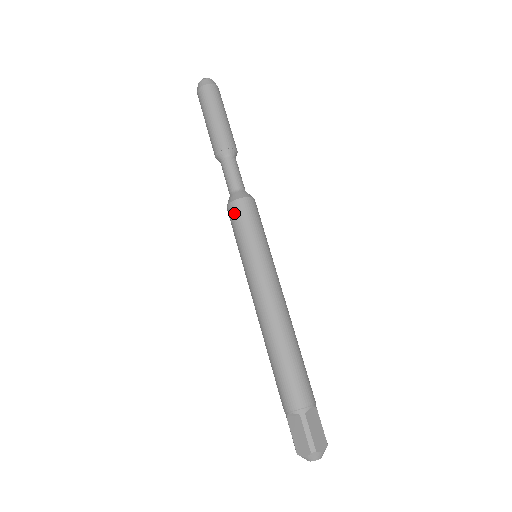
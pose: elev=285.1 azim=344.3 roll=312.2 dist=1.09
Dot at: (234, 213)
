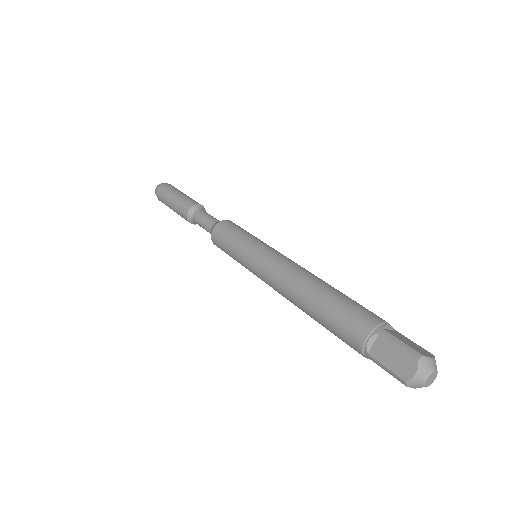
Dot at: (219, 233)
